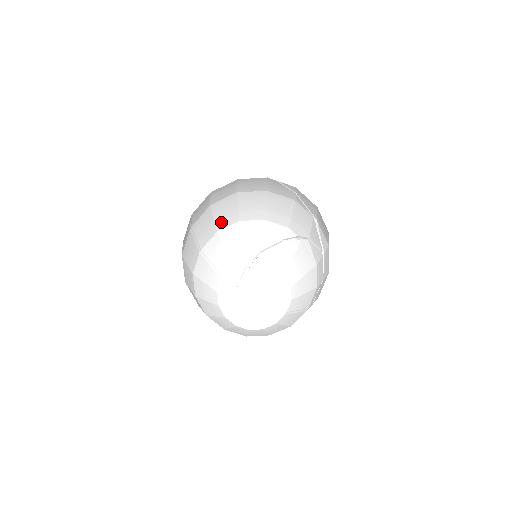
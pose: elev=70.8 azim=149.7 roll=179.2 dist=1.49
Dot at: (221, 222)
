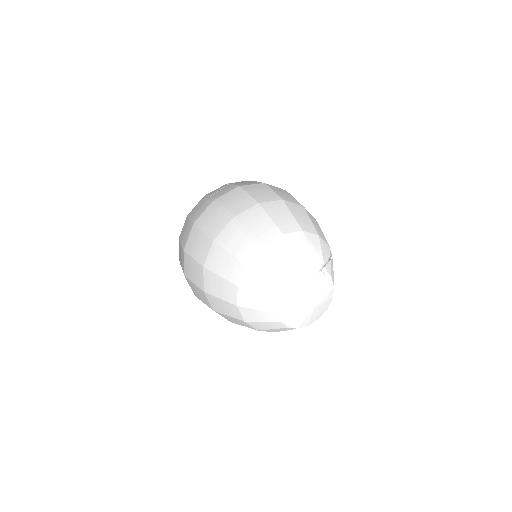
Dot at: (283, 225)
